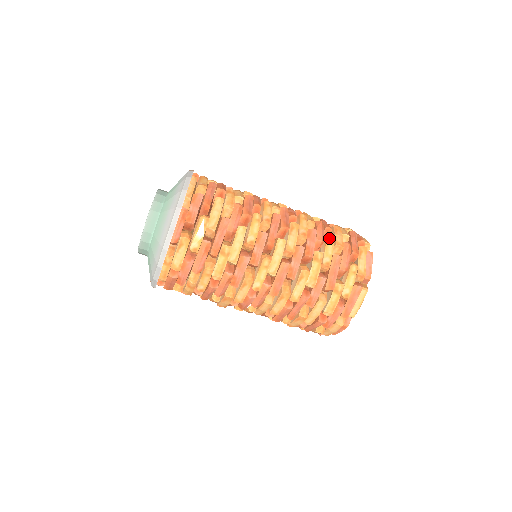
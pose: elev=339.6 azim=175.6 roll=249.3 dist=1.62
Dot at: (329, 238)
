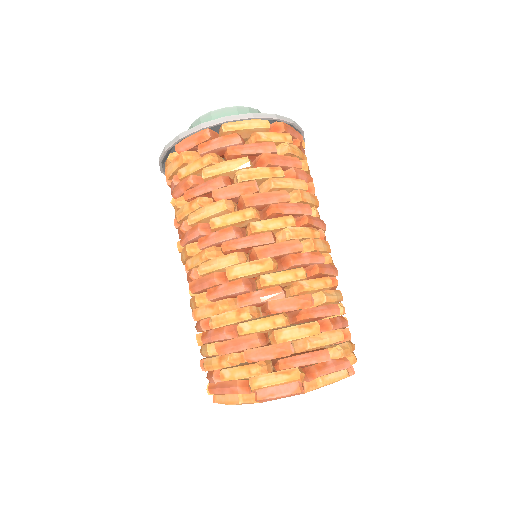
Dot at: (279, 318)
